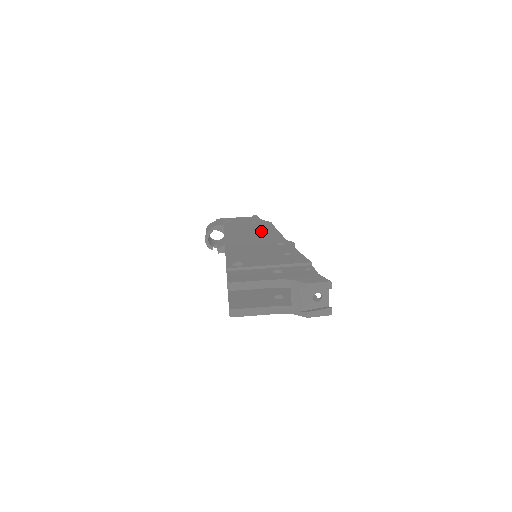
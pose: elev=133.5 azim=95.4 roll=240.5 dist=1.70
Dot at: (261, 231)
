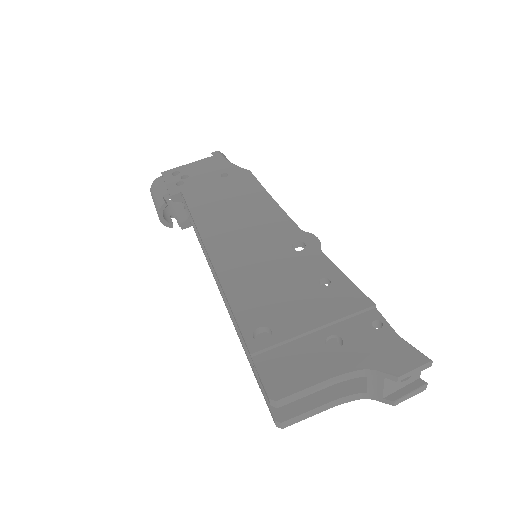
Dot at: (248, 205)
